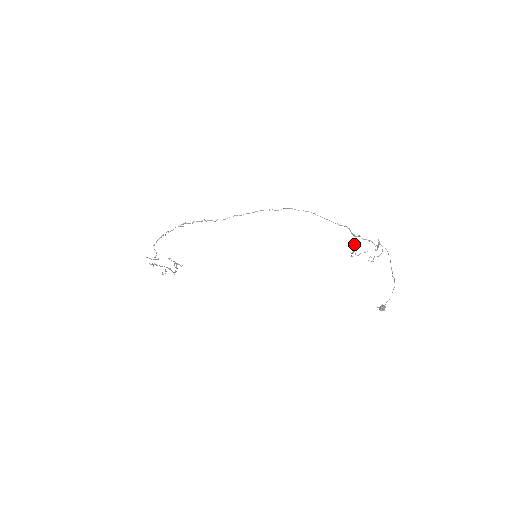
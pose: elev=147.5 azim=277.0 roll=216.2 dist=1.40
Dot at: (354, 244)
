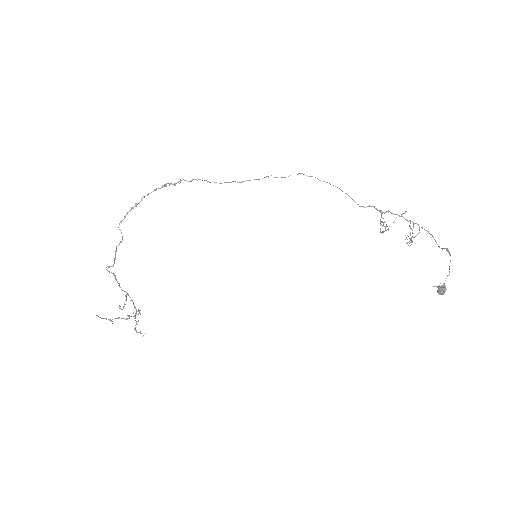
Dot at: (383, 224)
